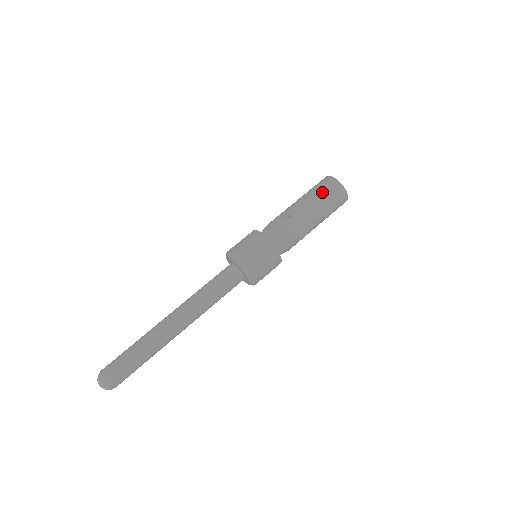
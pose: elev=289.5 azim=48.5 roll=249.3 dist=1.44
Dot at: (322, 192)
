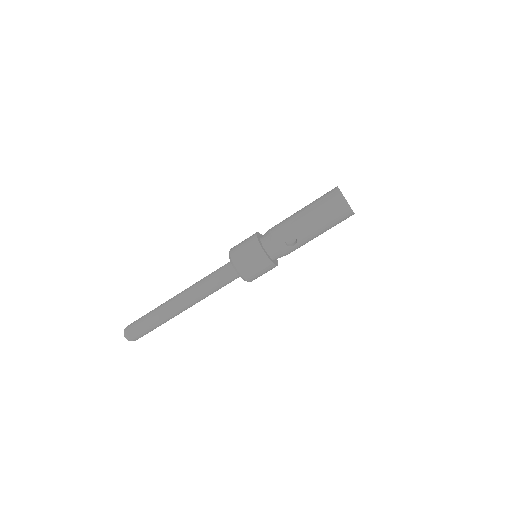
Dot at: (332, 220)
